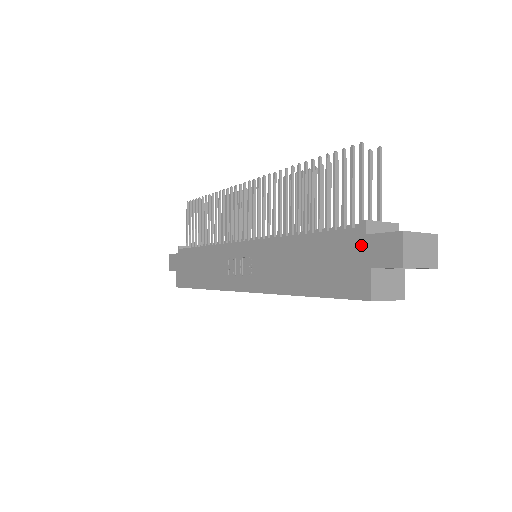
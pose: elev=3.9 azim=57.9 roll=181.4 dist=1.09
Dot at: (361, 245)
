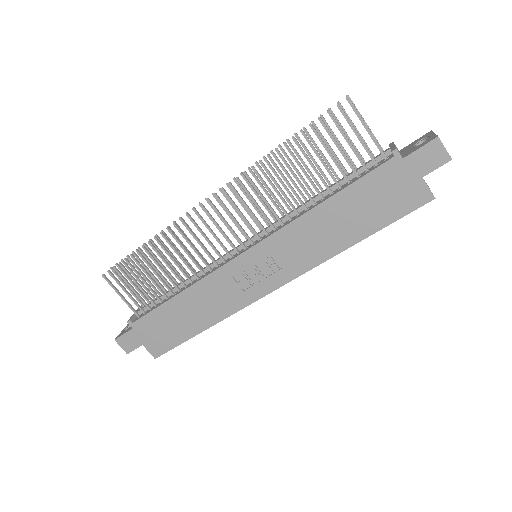
Dot at: (403, 168)
